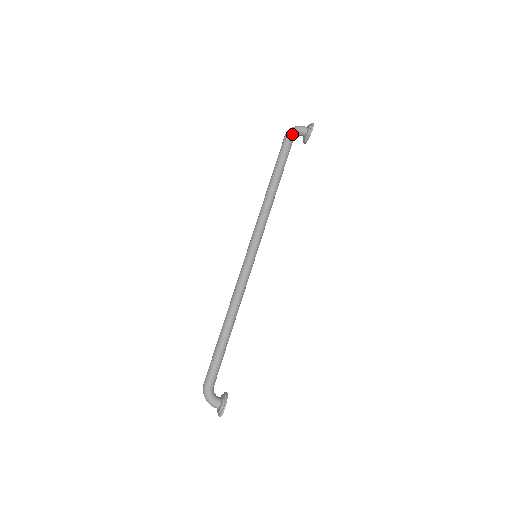
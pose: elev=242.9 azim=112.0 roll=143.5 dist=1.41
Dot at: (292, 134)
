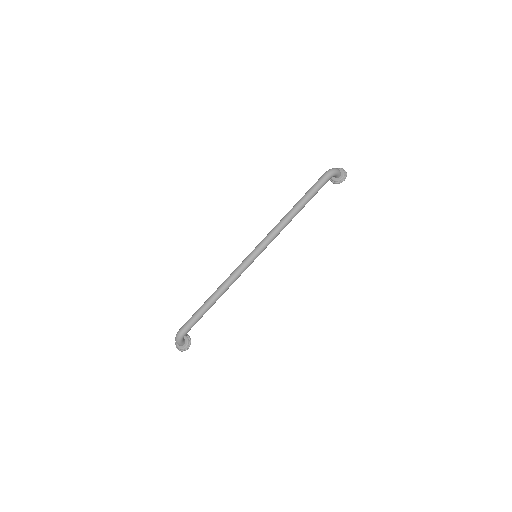
Dot at: (331, 177)
